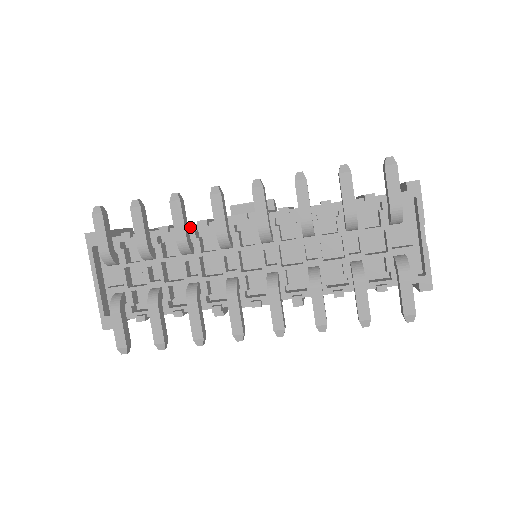
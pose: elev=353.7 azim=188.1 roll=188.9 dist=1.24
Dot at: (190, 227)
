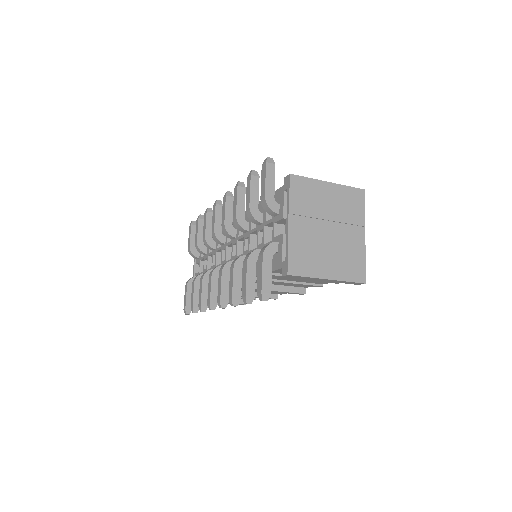
Dot at: occluded
